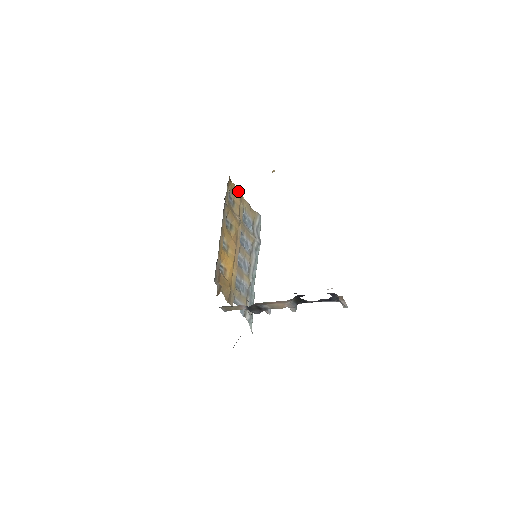
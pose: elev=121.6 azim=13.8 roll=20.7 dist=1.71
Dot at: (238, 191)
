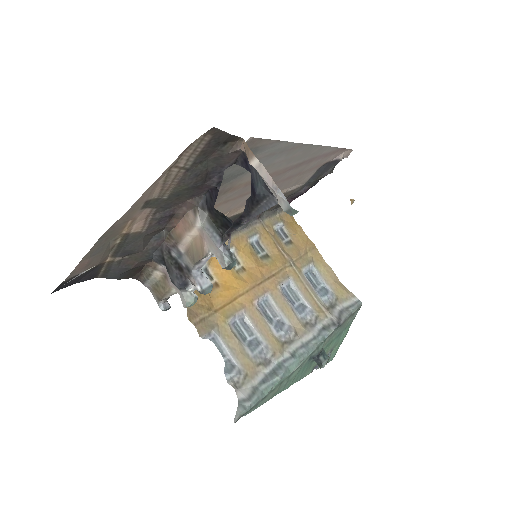
Dot at: (308, 240)
